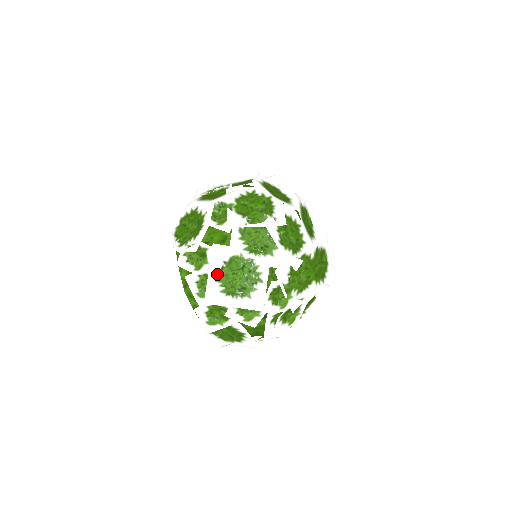
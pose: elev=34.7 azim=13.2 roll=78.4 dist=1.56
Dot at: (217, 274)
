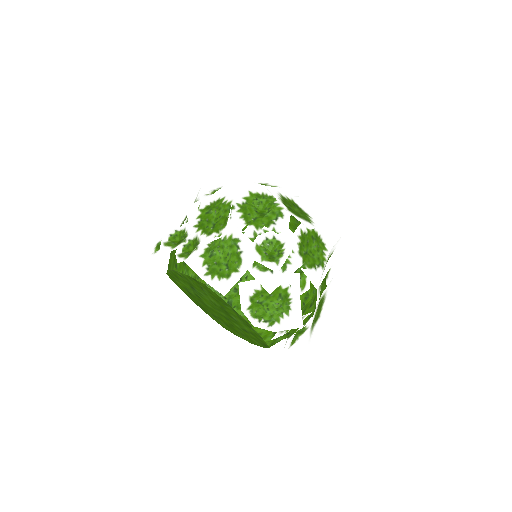
Dot at: (311, 326)
